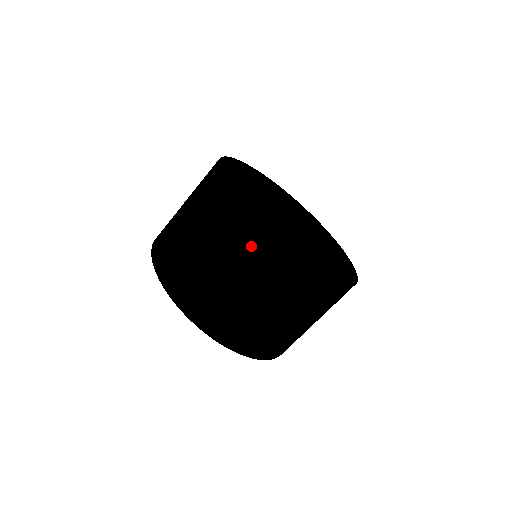
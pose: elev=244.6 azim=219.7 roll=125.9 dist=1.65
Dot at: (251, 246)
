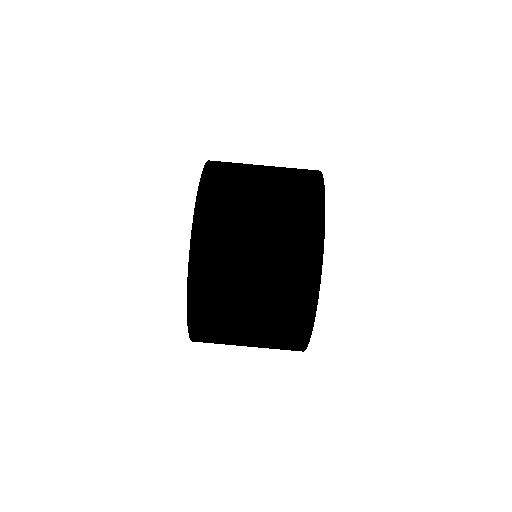
Dot at: (297, 279)
